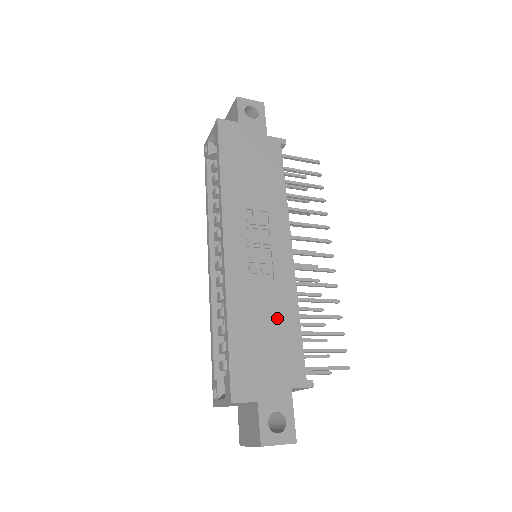
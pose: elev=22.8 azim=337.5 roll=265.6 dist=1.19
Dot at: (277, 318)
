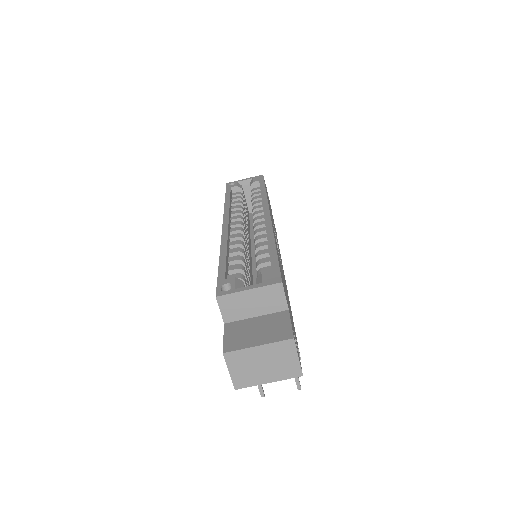
Dot at: (286, 289)
